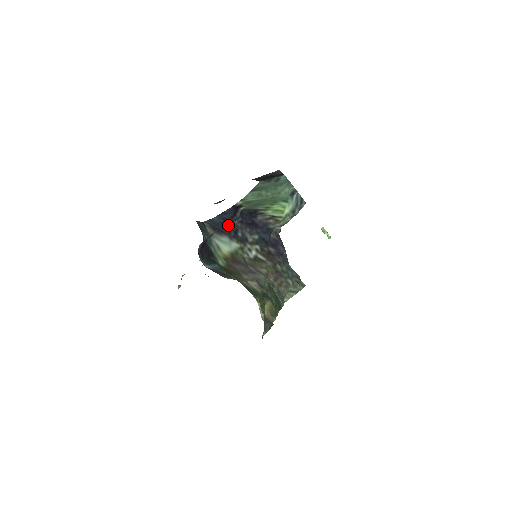
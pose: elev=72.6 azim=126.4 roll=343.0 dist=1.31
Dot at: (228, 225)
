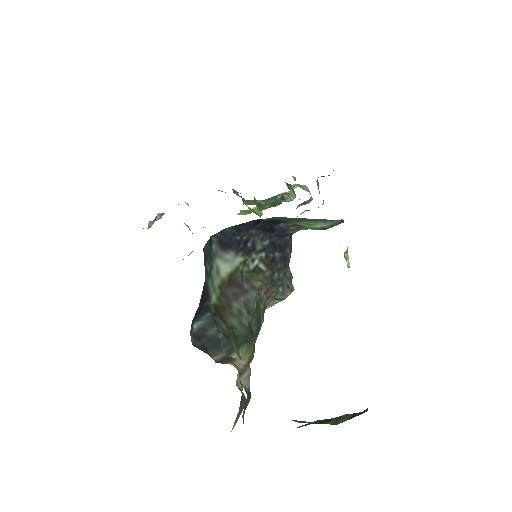
Dot at: (241, 236)
